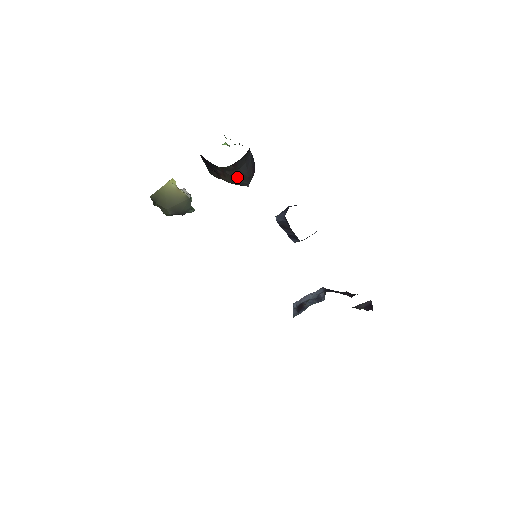
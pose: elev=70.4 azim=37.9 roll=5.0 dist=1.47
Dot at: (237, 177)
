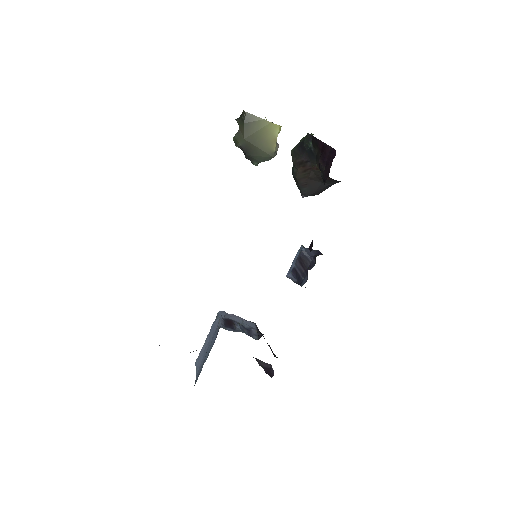
Dot at: (310, 183)
